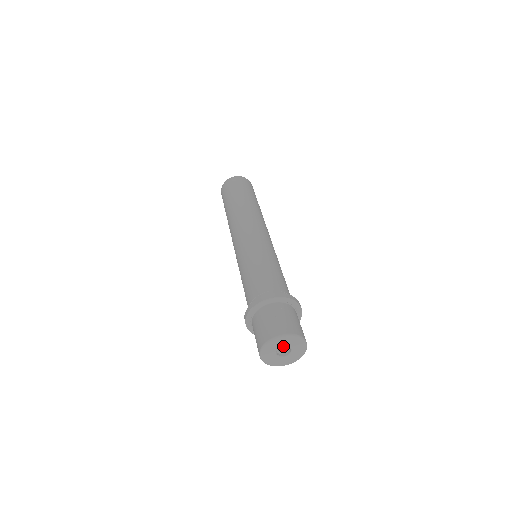
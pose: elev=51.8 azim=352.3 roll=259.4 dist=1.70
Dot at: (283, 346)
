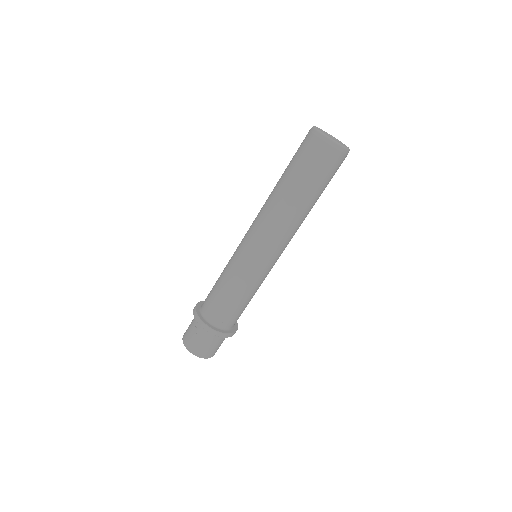
Dot at: occluded
